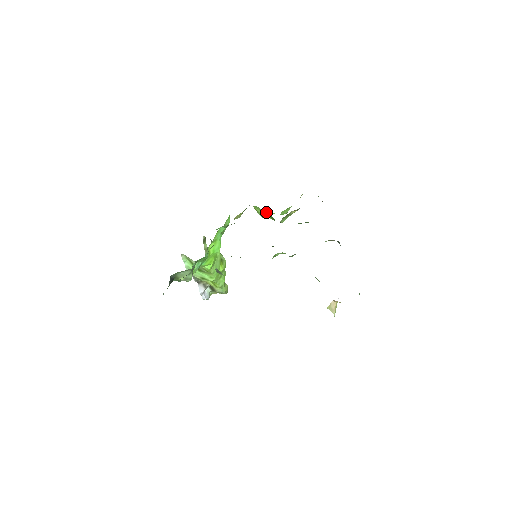
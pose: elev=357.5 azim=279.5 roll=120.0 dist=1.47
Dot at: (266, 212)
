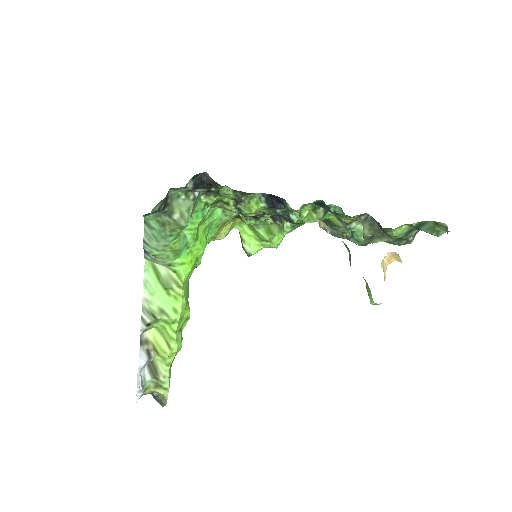
Dot at: (254, 241)
